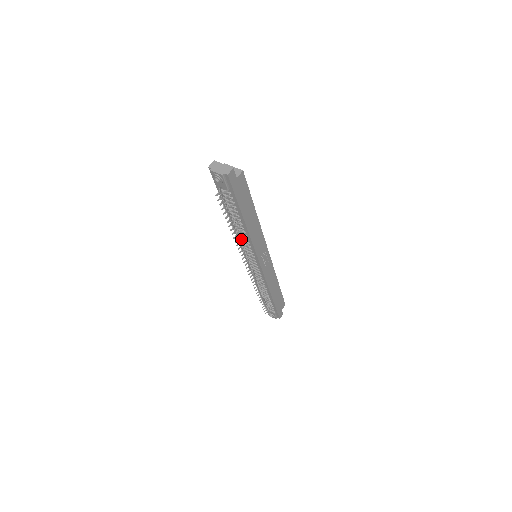
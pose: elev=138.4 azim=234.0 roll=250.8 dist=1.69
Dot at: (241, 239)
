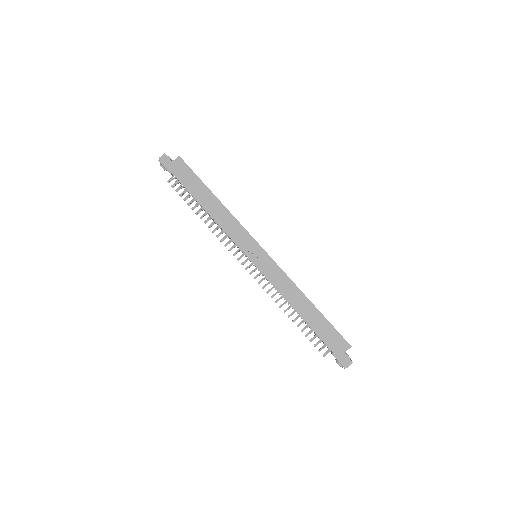
Dot at: (216, 228)
